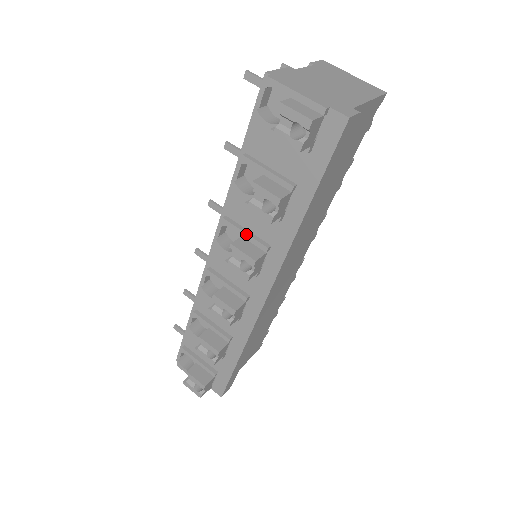
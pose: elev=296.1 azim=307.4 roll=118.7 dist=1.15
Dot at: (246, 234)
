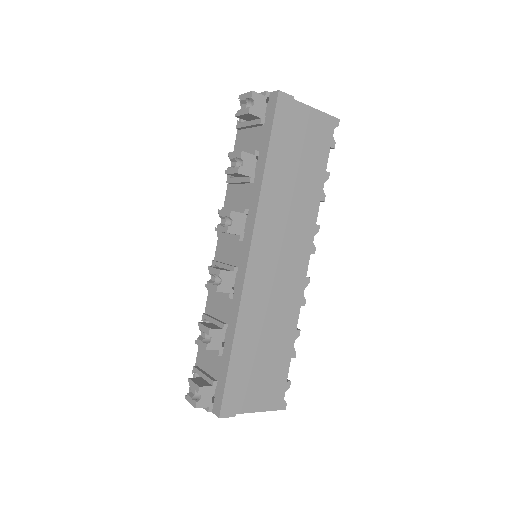
Dot at: (233, 208)
